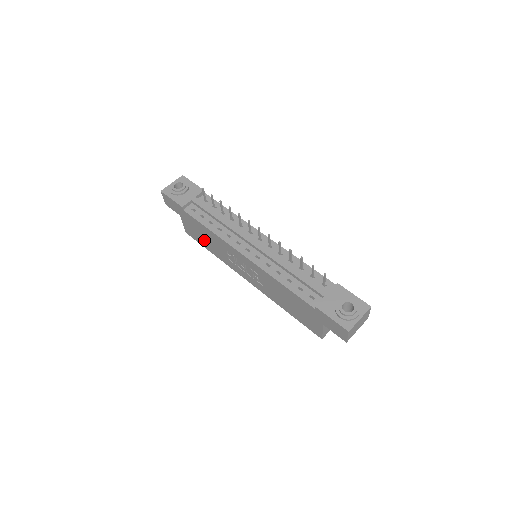
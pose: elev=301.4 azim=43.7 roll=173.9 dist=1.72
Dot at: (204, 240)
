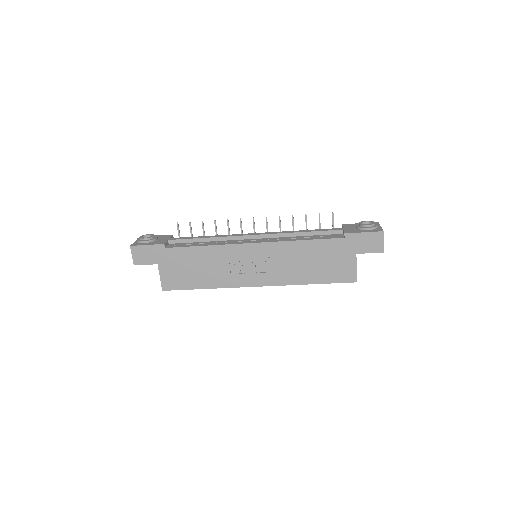
Dot at: (194, 275)
